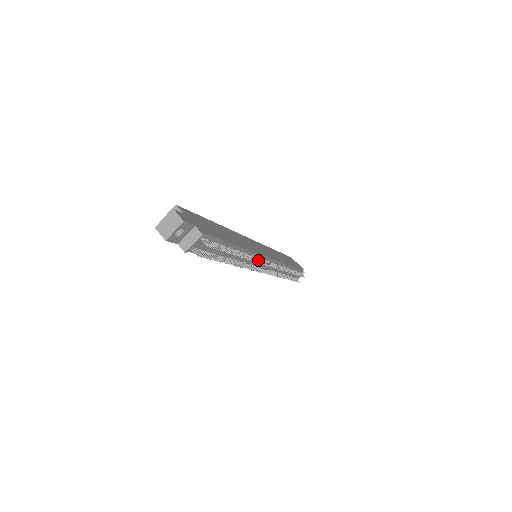
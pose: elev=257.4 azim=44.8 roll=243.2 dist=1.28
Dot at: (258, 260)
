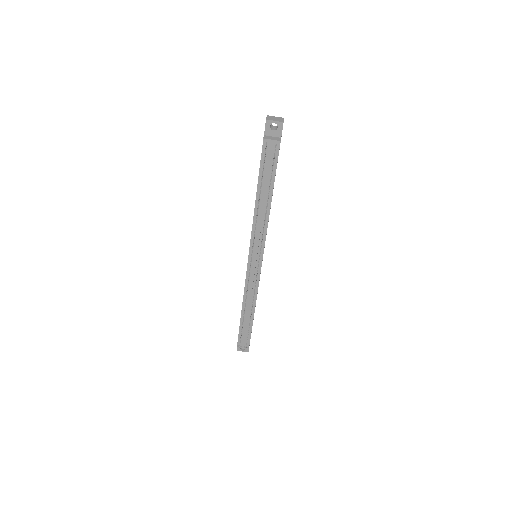
Dot at: (263, 239)
